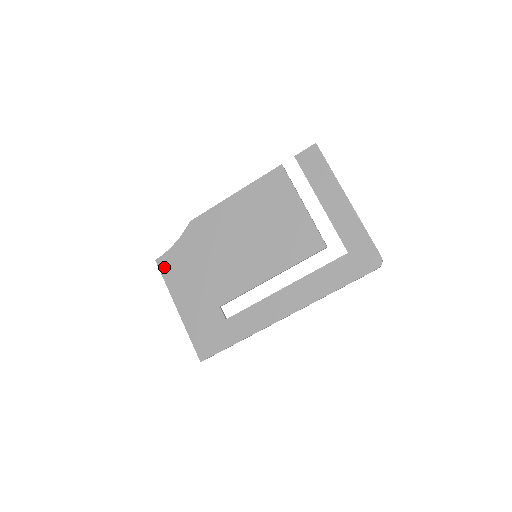
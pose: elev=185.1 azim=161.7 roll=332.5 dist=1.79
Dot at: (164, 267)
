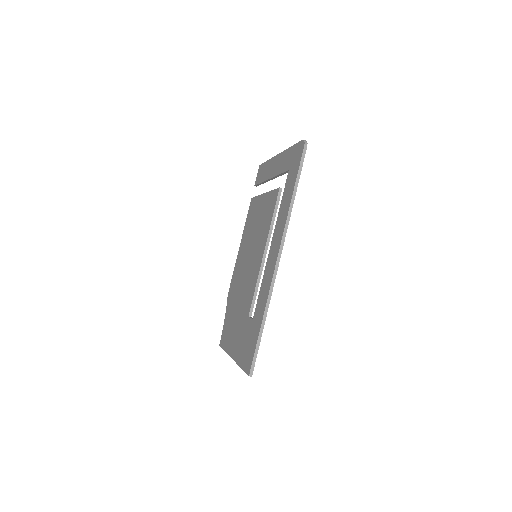
Dot at: (223, 342)
